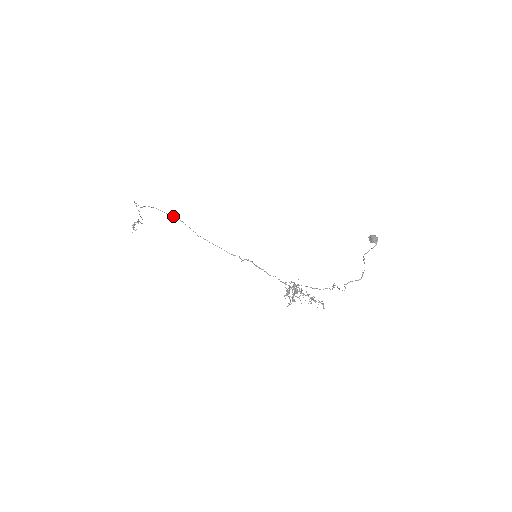
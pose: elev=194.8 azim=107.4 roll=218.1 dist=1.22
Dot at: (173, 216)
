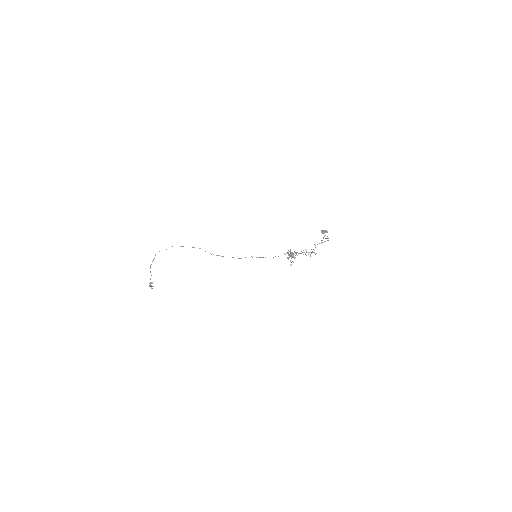
Dot at: occluded
